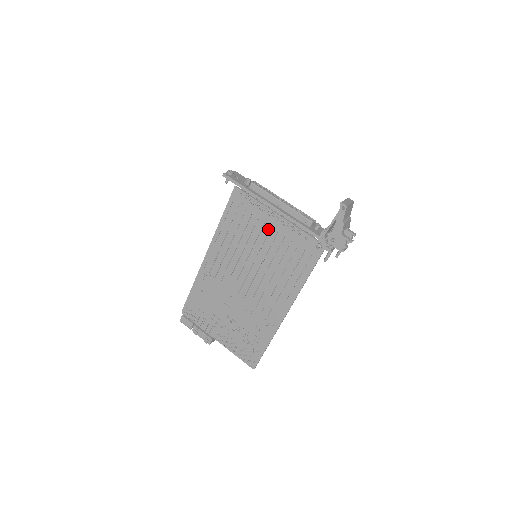
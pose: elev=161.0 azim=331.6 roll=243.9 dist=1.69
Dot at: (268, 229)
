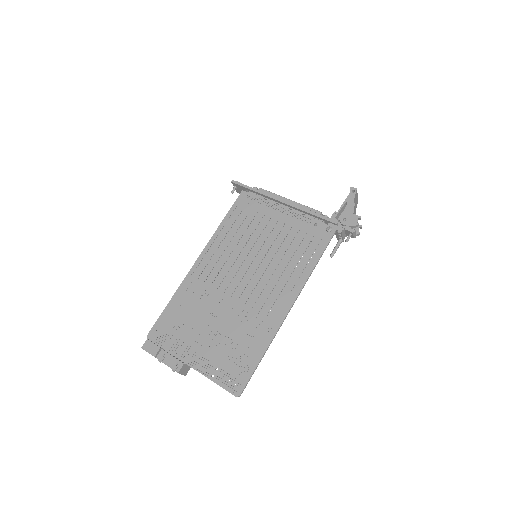
Dot at: (274, 223)
